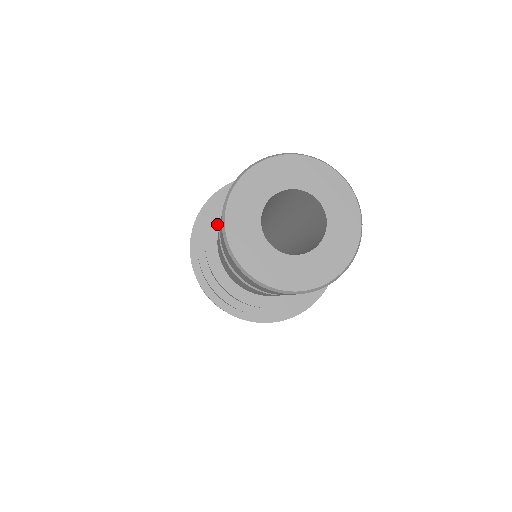
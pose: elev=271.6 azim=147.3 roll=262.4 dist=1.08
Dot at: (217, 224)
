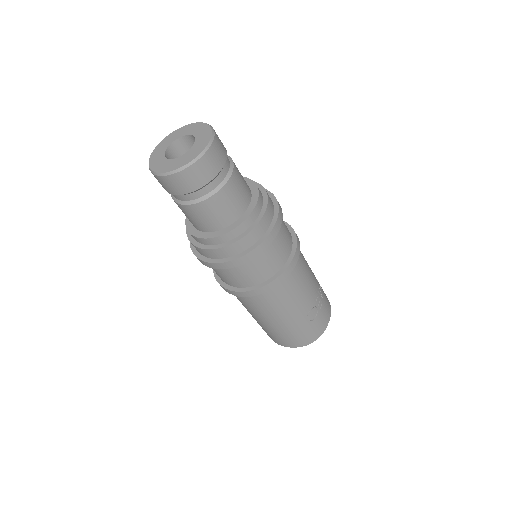
Dot at: occluded
